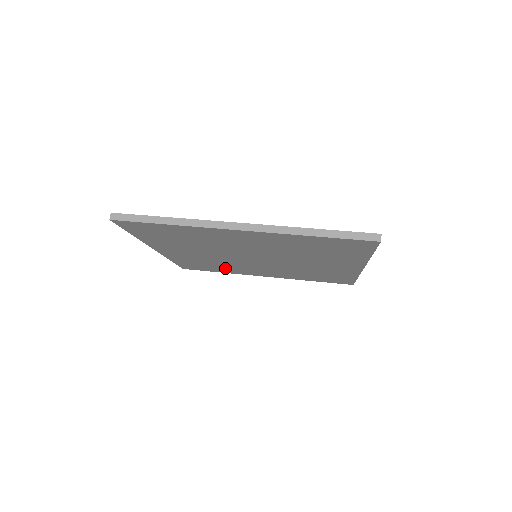
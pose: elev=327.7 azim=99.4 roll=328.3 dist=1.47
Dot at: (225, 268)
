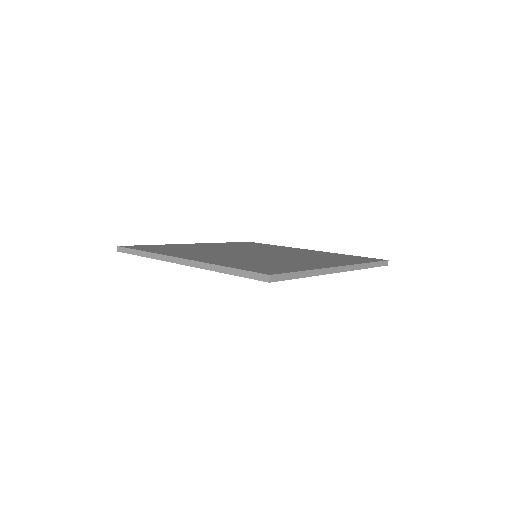
Dot at: occluded
